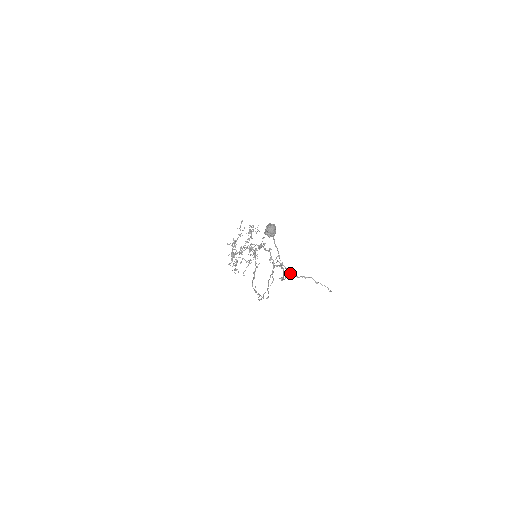
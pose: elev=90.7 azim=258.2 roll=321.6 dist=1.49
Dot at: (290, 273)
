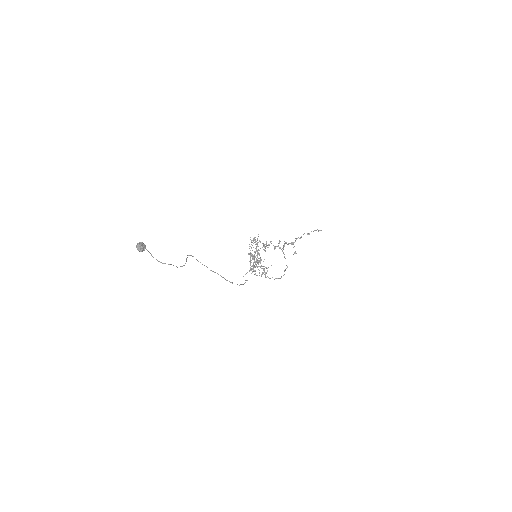
Dot at: occluded
